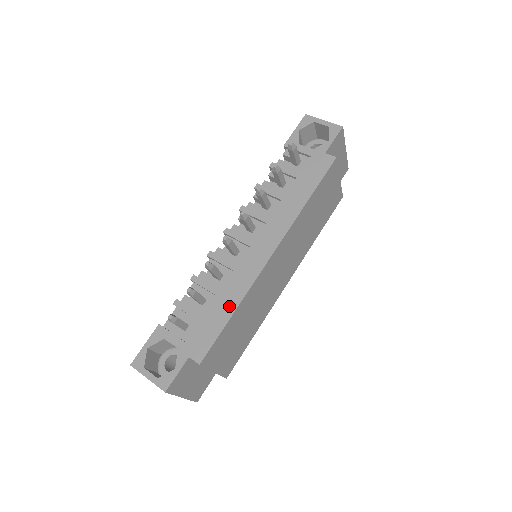
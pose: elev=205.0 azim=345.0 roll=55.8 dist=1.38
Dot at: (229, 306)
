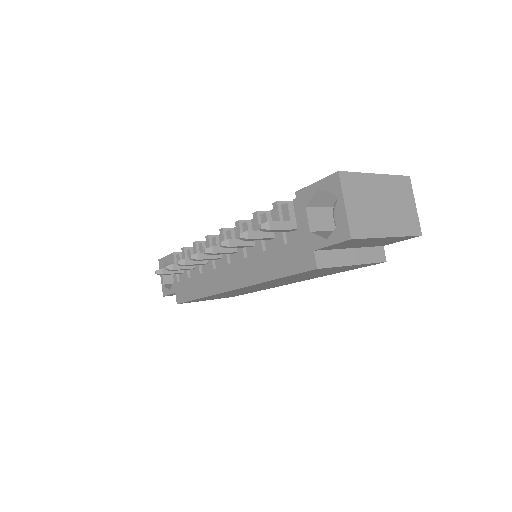
Dot at: (198, 291)
